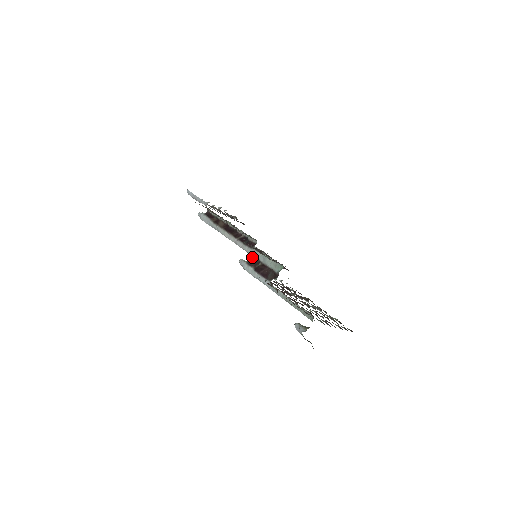
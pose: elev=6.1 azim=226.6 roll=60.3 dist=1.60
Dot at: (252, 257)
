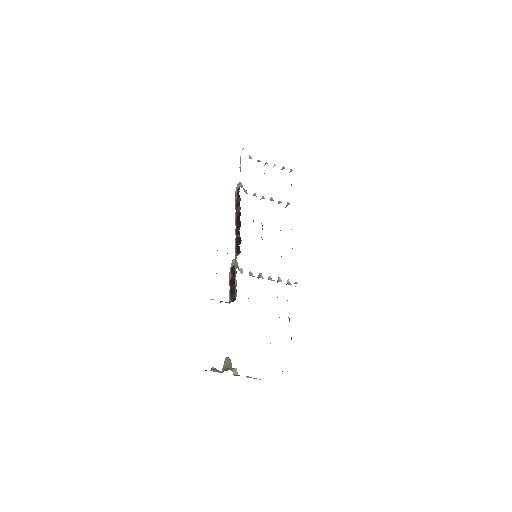
Dot at: occluded
